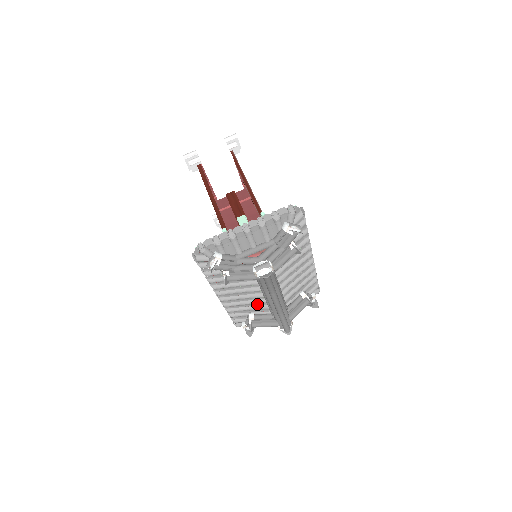
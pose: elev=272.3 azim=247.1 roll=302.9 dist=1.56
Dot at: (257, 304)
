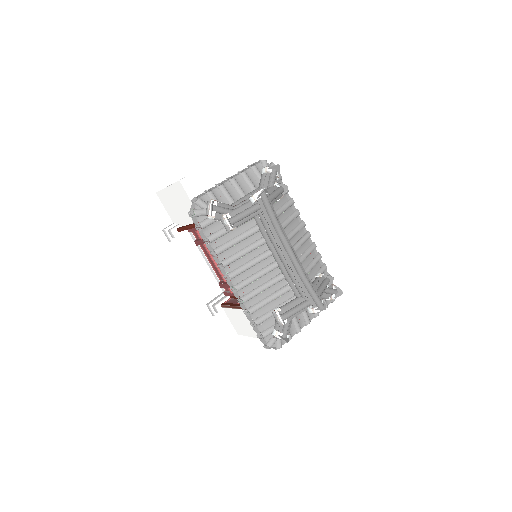
Dot at: (276, 288)
